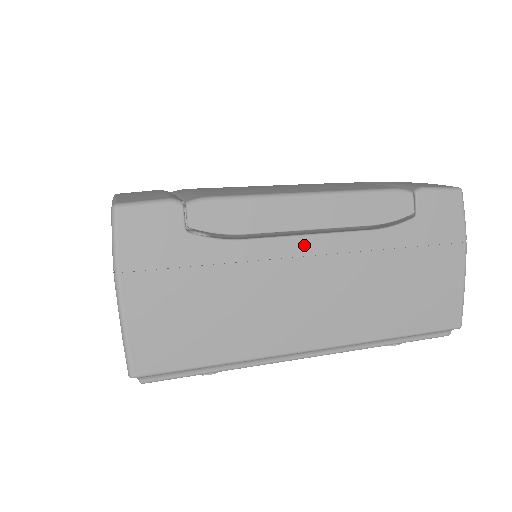
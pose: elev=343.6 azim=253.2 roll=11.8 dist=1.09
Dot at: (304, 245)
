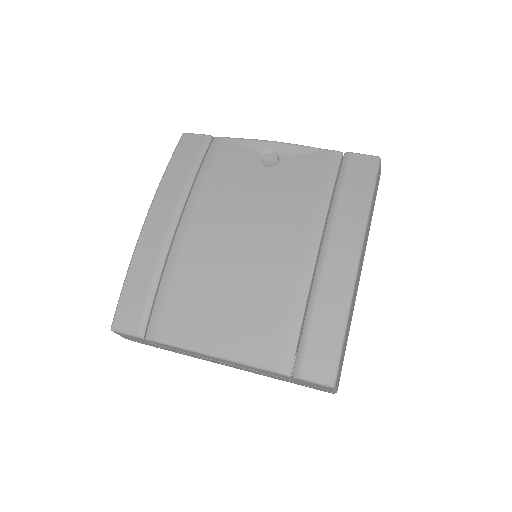
Dot at: (217, 362)
